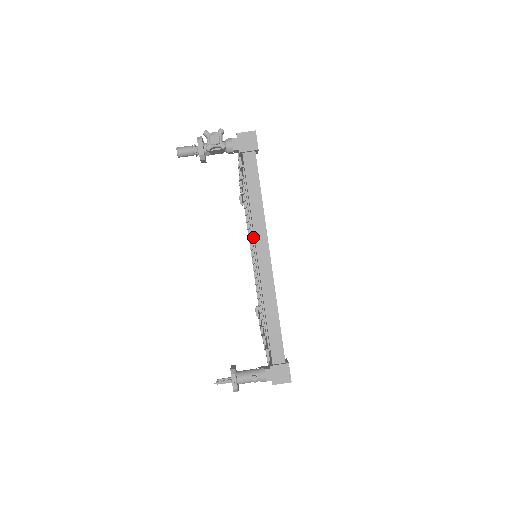
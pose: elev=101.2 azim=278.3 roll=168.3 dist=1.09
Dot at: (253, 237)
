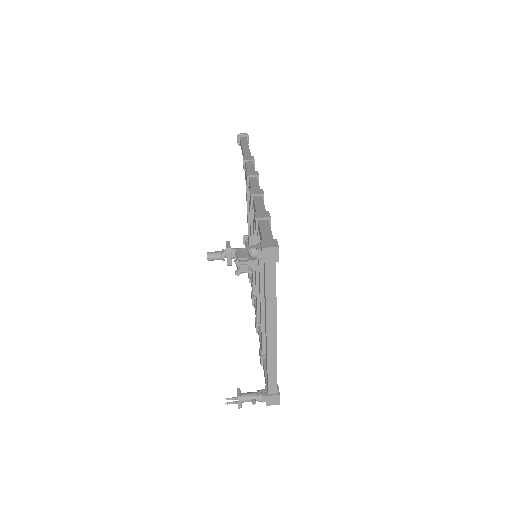
Dot at: (260, 283)
